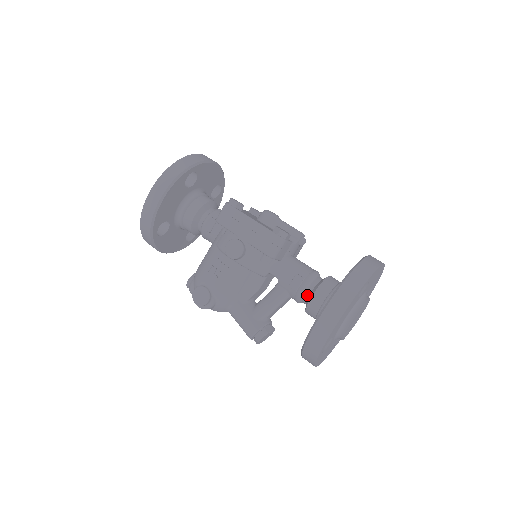
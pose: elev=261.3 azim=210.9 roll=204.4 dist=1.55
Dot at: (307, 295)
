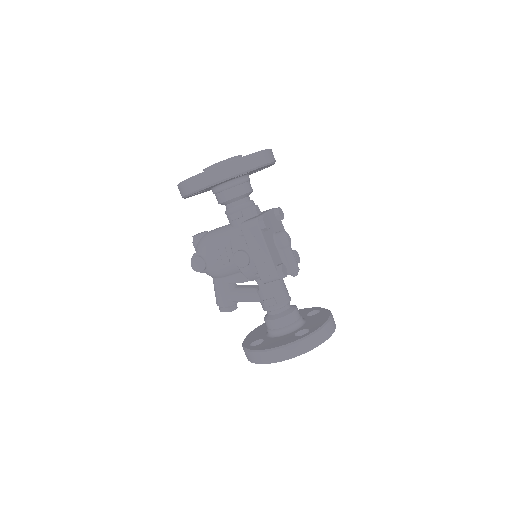
Dot at: (271, 313)
